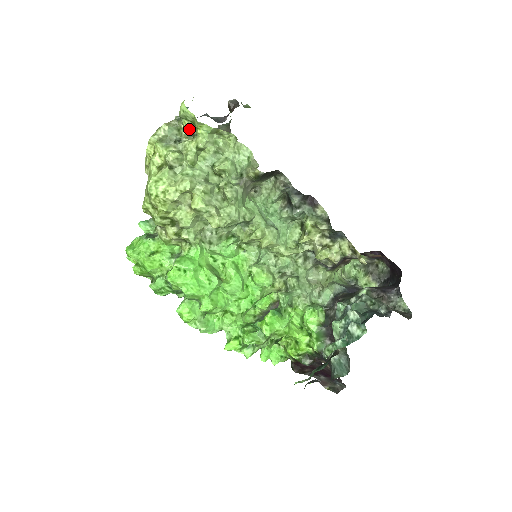
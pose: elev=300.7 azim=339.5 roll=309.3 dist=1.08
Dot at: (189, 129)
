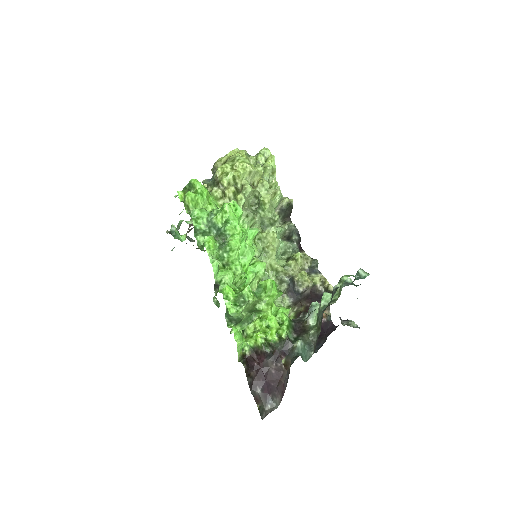
Dot at: (259, 161)
